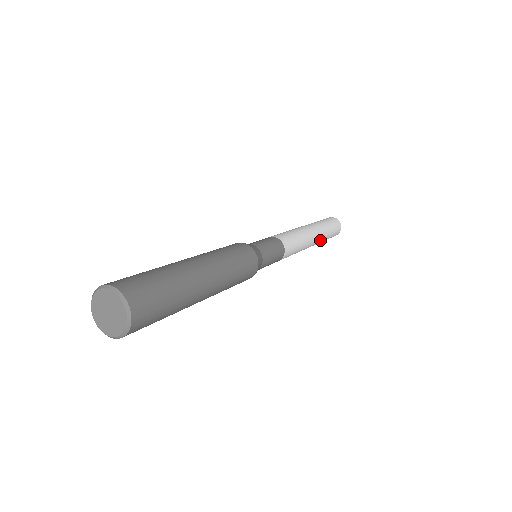
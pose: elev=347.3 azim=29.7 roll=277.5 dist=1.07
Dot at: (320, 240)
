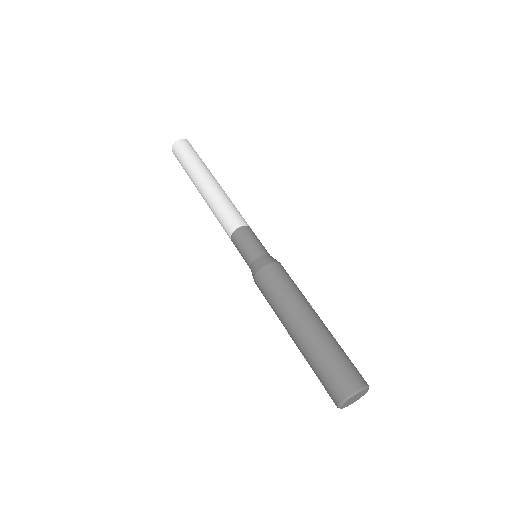
Dot at: occluded
